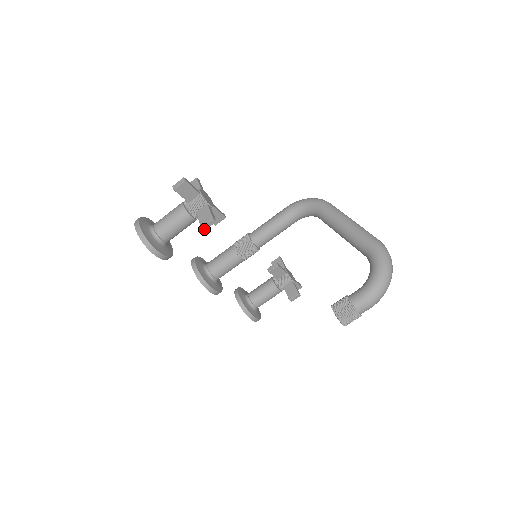
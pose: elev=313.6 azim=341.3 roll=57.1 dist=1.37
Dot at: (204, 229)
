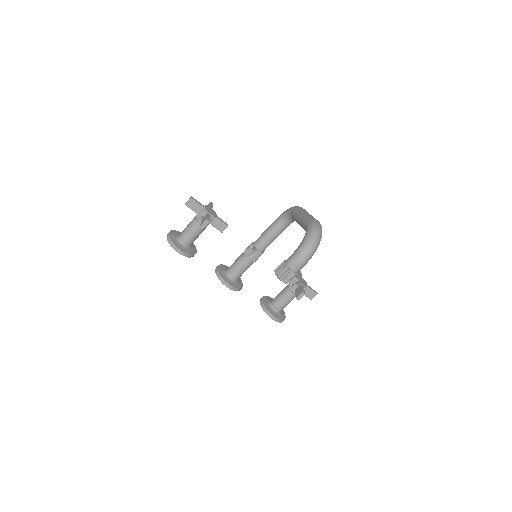
Dot at: (202, 228)
